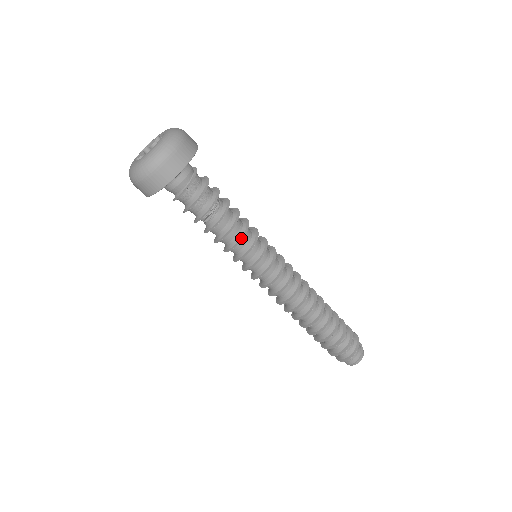
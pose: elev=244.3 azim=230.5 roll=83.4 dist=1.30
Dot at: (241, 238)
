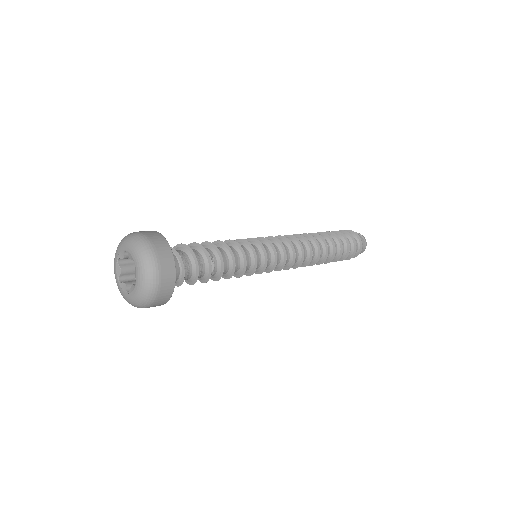
Dot at: (242, 253)
